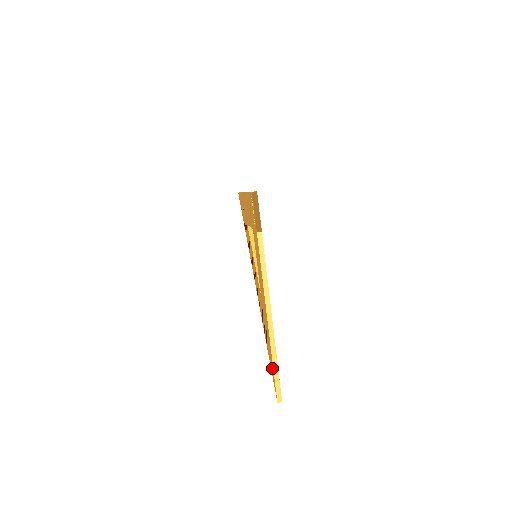
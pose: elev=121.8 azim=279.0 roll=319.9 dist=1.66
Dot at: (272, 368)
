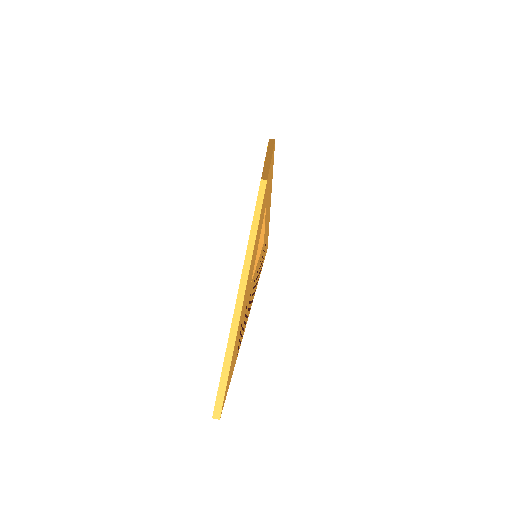
Dot at: occluded
